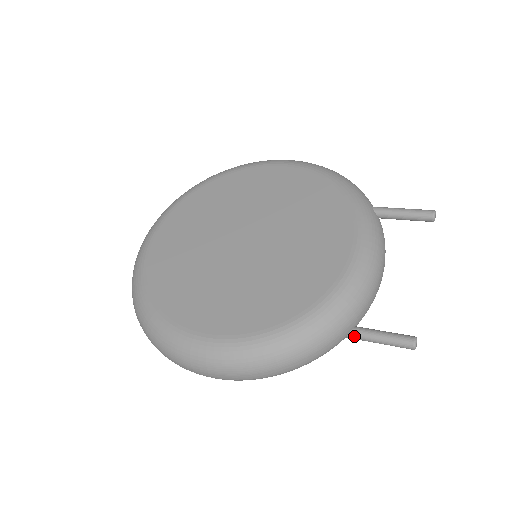
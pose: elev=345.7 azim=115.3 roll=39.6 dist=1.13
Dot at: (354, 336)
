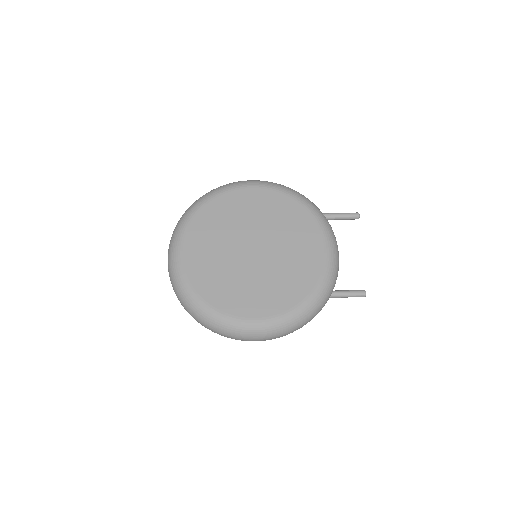
Dot at: (333, 297)
